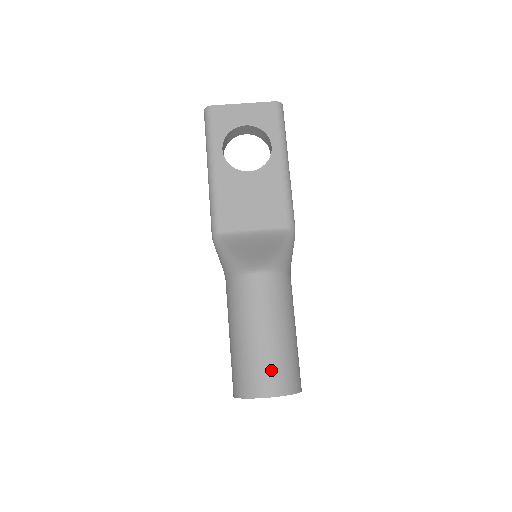
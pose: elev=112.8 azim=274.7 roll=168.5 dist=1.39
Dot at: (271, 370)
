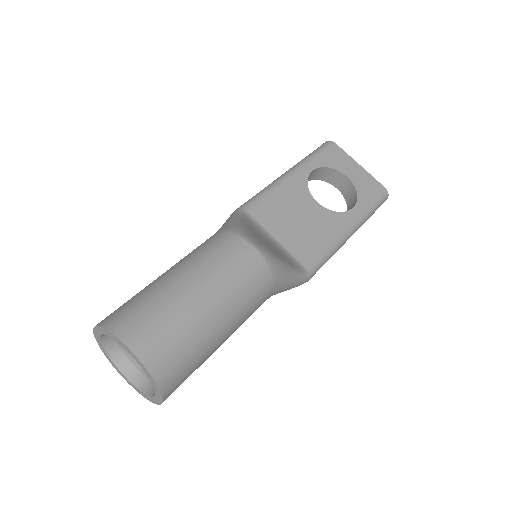
Dot at: (165, 330)
